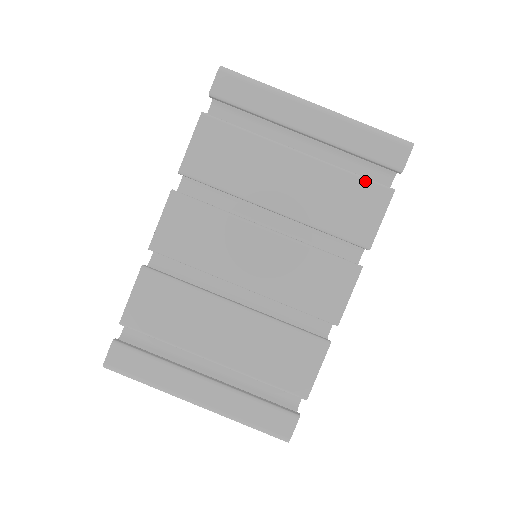
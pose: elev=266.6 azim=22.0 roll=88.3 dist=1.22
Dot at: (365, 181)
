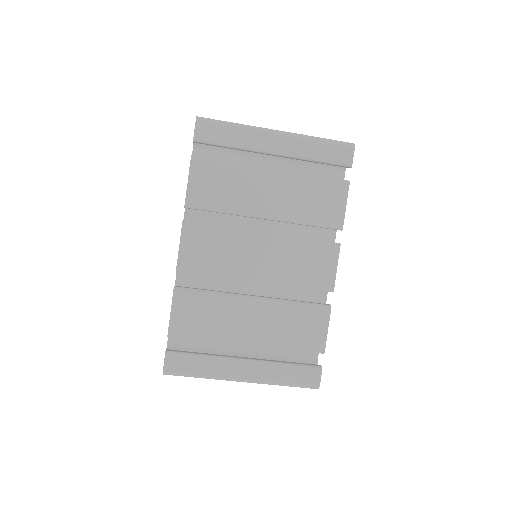
Dot at: (327, 180)
